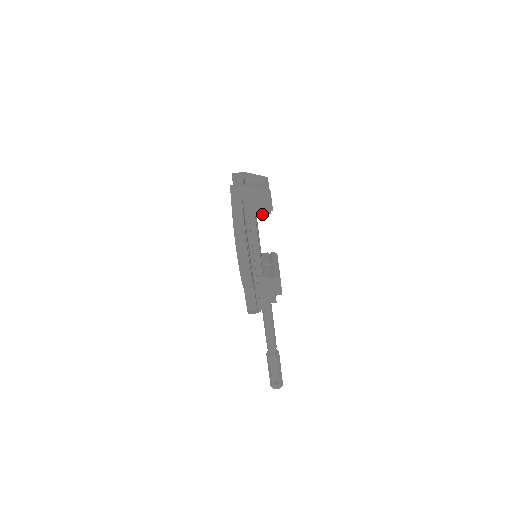
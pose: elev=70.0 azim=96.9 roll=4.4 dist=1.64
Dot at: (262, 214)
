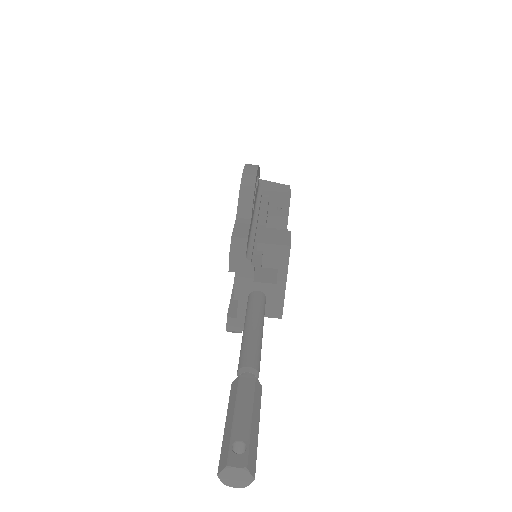
Dot at: (278, 191)
